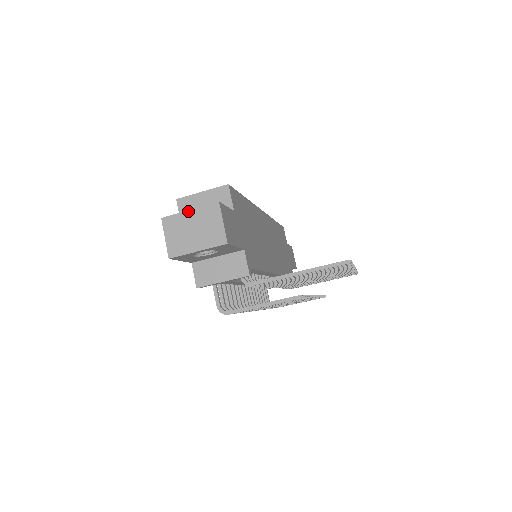
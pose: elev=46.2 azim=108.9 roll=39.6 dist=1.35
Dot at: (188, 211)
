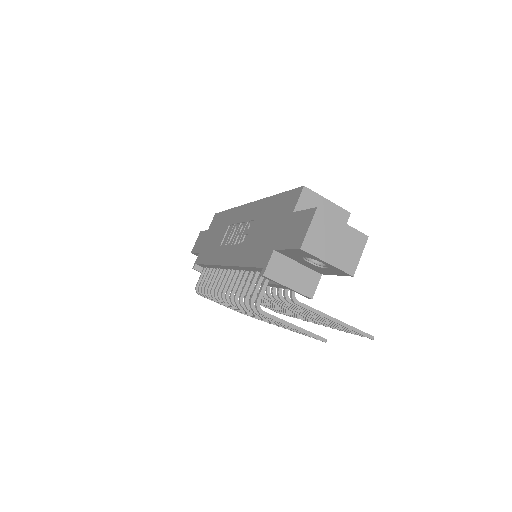
Dot at: (342, 222)
